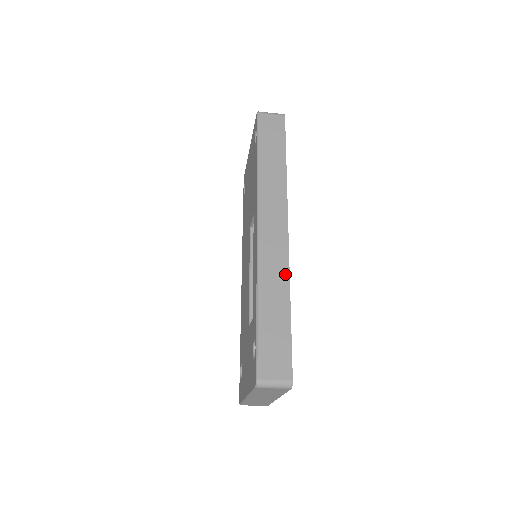
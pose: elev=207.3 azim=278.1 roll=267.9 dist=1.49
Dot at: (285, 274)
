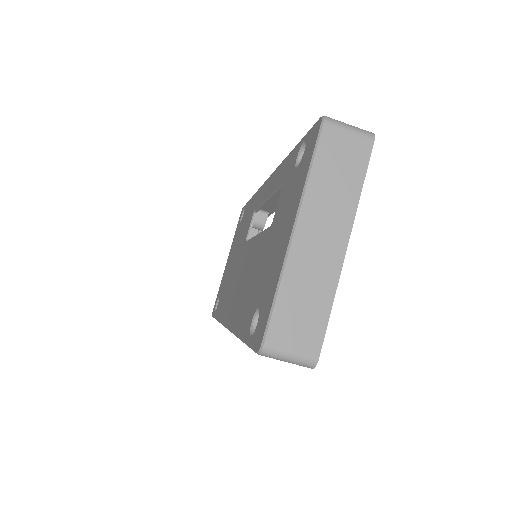
Dot at: occluded
